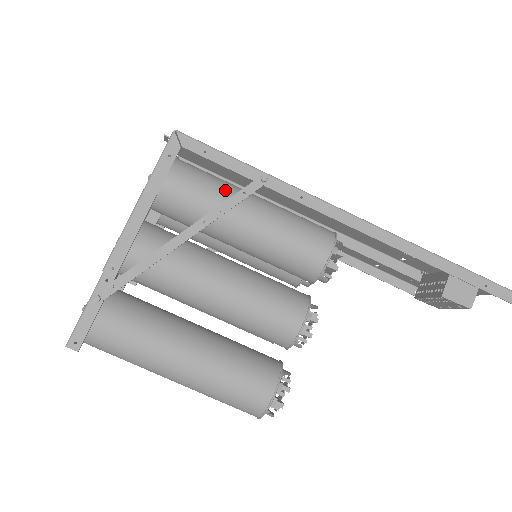
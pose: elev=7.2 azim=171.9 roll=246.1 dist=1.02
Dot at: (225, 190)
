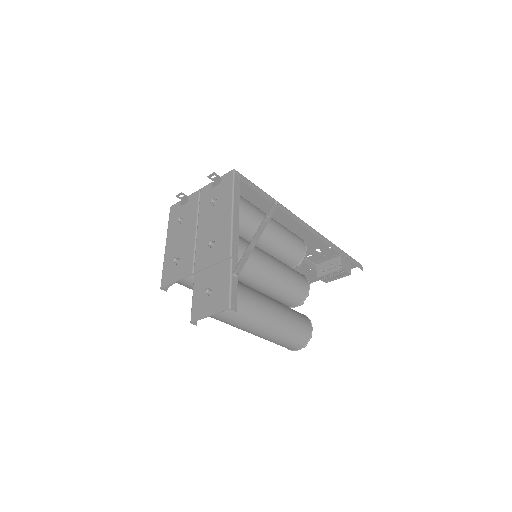
Dot at: (259, 209)
